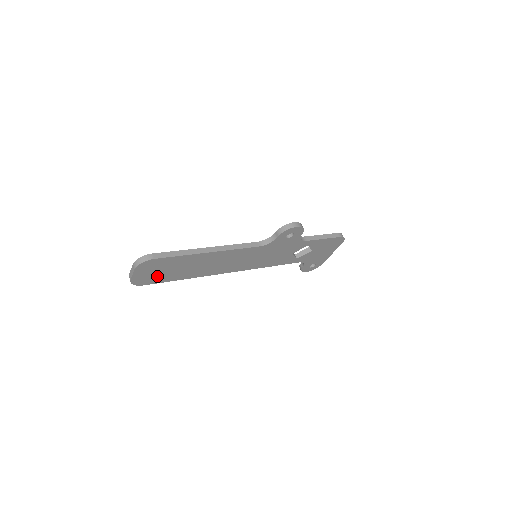
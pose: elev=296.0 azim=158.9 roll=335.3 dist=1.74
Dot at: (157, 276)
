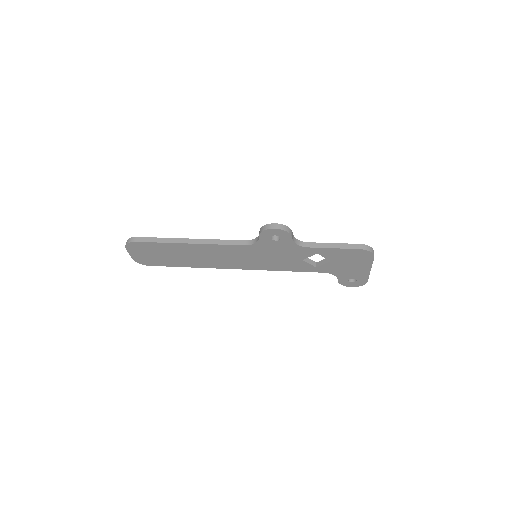
Dot at: (155, 259)
